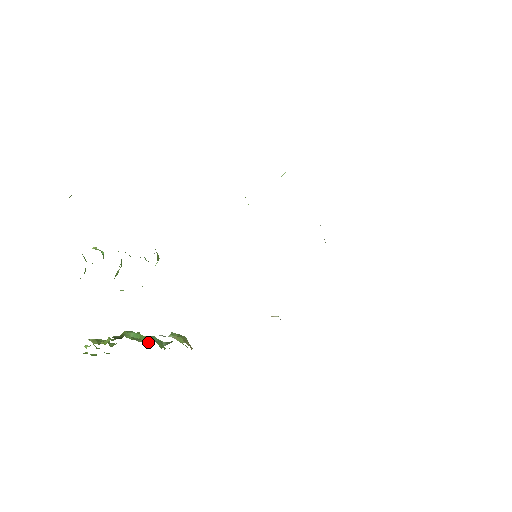
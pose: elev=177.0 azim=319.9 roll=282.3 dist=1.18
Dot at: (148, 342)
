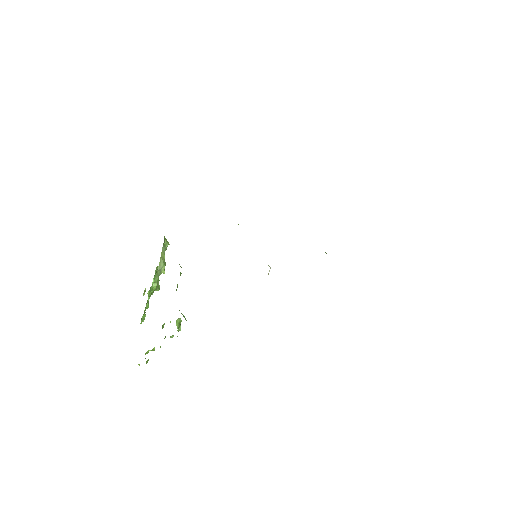
Dot at: occluded
